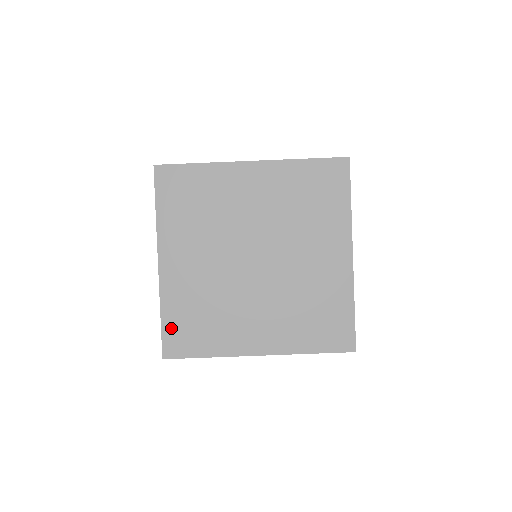
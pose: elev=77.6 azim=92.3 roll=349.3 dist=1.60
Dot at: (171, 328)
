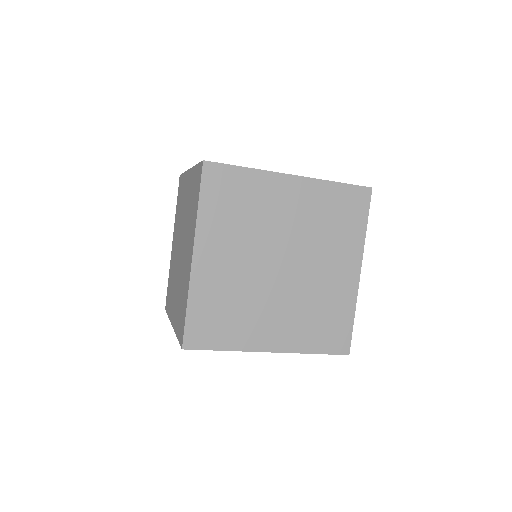
Dot at: (195, 320)
